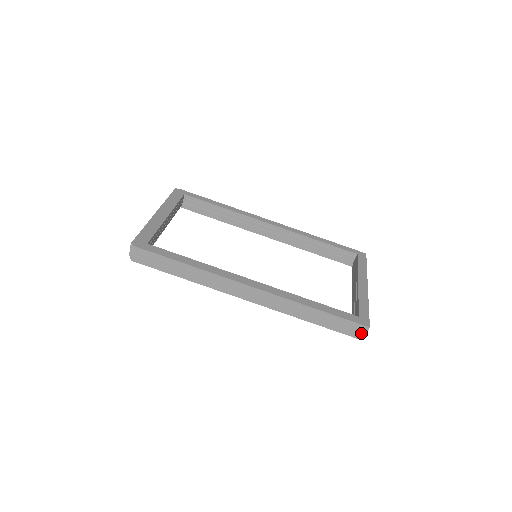
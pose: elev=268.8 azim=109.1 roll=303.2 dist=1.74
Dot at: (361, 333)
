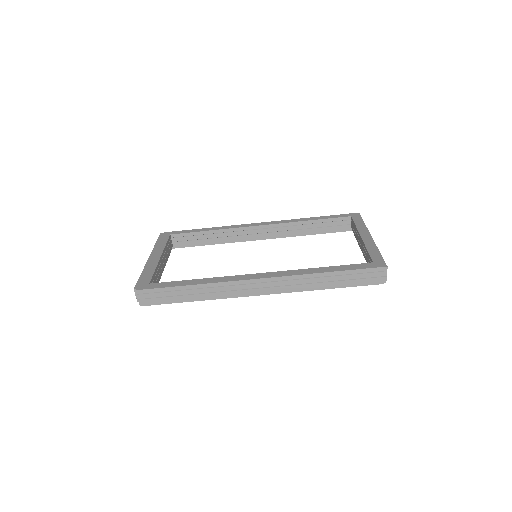
Dot at: (382, 276)
